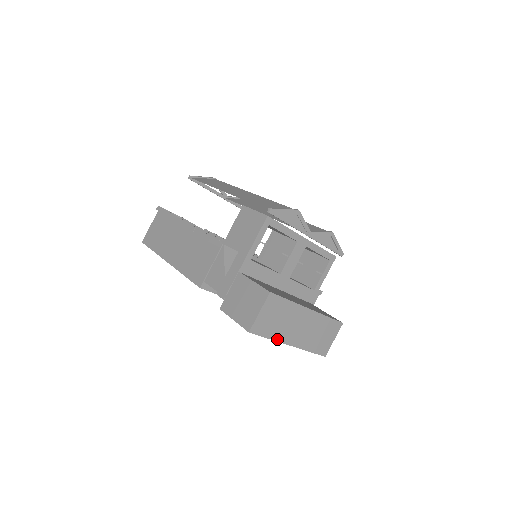
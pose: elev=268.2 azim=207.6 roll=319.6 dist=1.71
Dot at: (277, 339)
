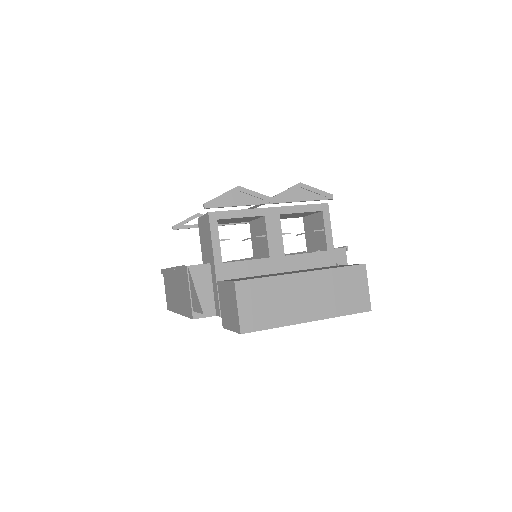
Dot at: (285, 323)
